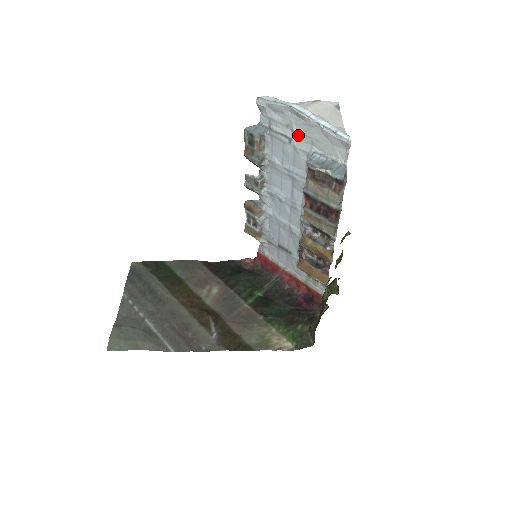
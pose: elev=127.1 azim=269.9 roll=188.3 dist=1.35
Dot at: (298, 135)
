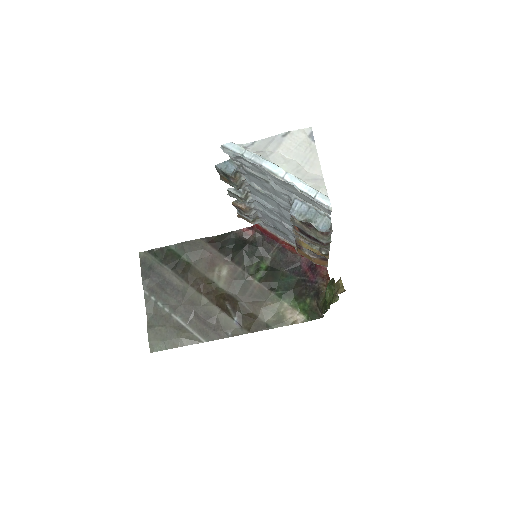
Dot at: (275, 182)
